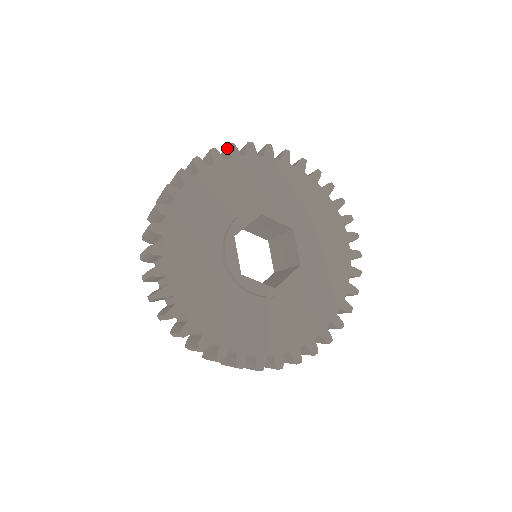
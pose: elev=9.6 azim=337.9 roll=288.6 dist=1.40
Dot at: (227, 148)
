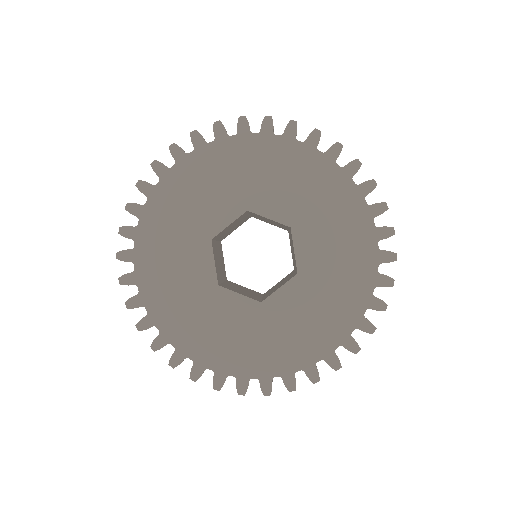
Dot at: (214, 127)
